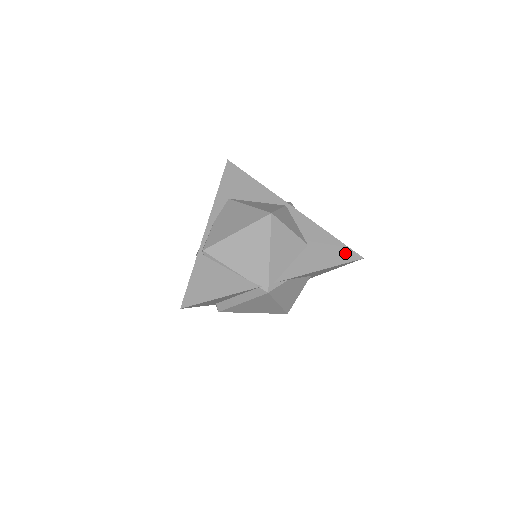
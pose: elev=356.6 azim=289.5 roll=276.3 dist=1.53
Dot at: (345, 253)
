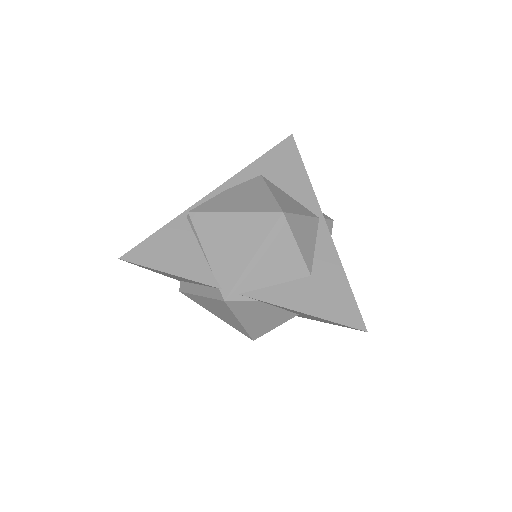
Dot at: (349, 312)
